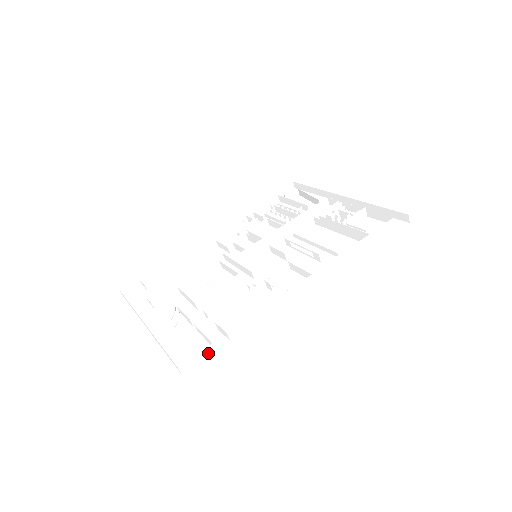
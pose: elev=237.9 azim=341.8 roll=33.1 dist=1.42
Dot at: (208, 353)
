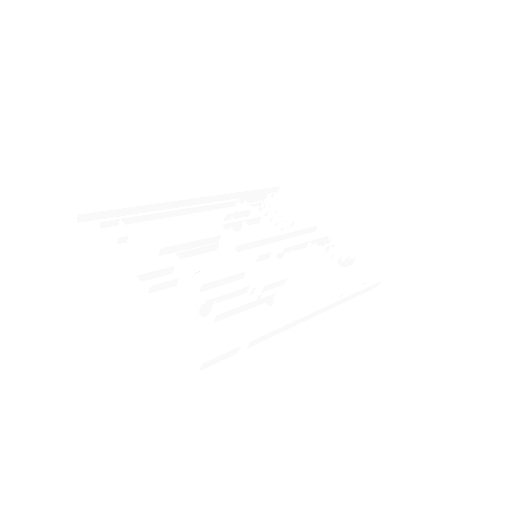
Dot at: (227, 355)
